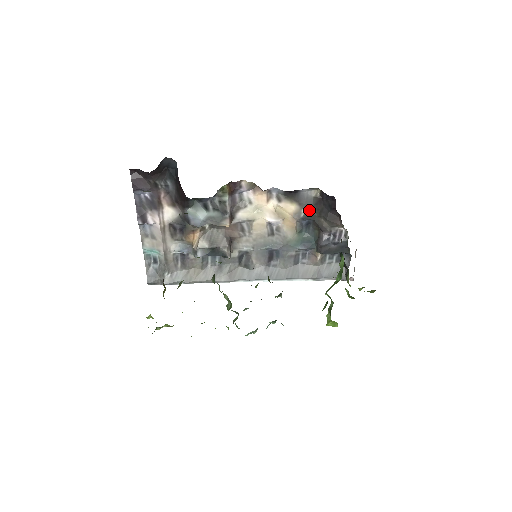
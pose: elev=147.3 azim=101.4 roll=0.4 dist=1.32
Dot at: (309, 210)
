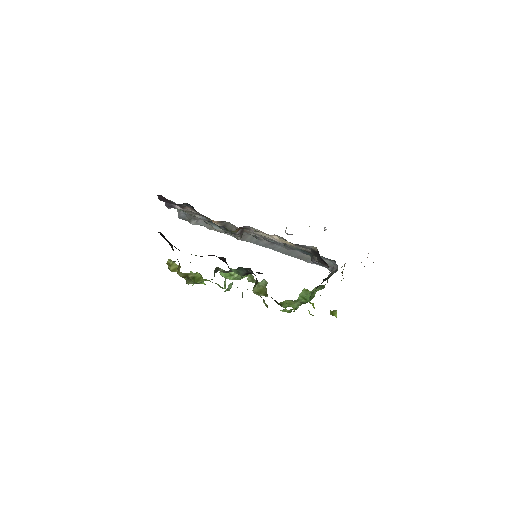
Dot at: (307, 250)
